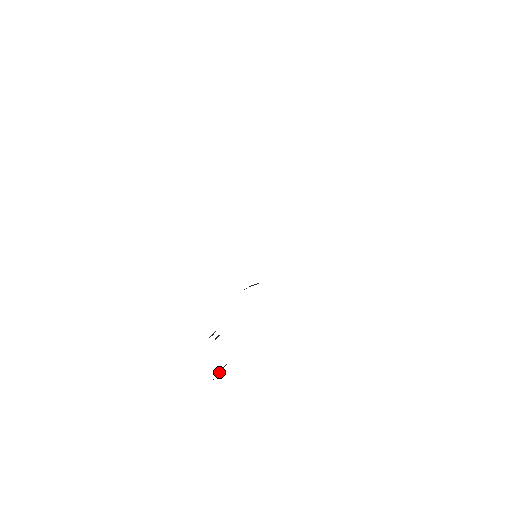
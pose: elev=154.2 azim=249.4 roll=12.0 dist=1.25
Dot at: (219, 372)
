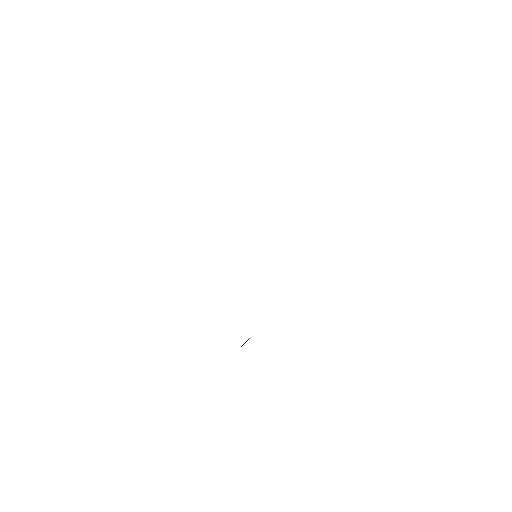
Dot at: (244, 343)
